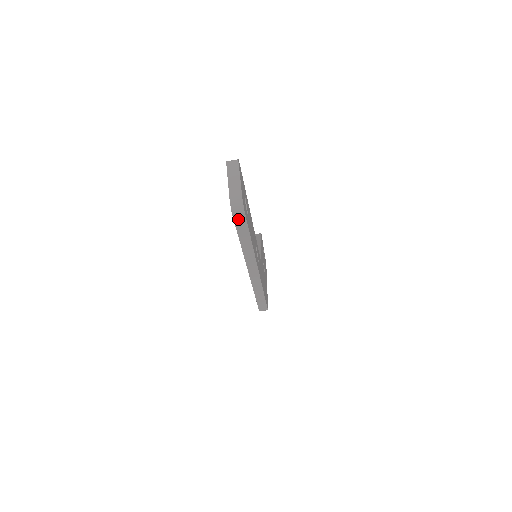
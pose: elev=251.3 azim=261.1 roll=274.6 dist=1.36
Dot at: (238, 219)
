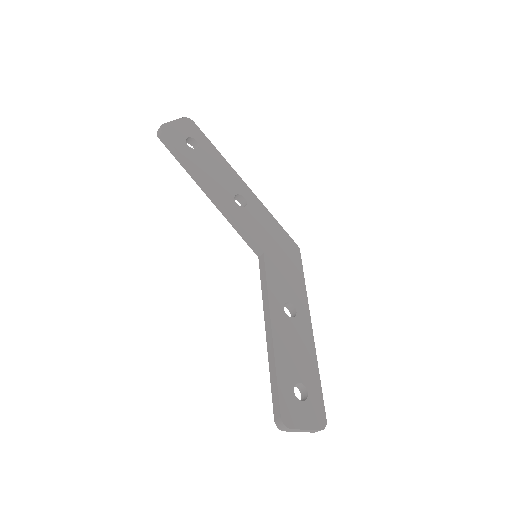
Dot at: occluded
